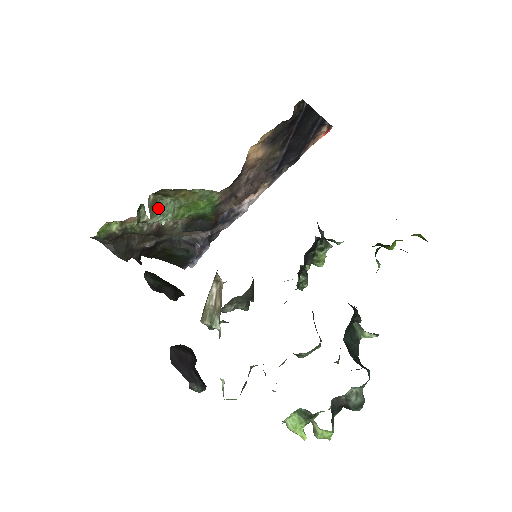
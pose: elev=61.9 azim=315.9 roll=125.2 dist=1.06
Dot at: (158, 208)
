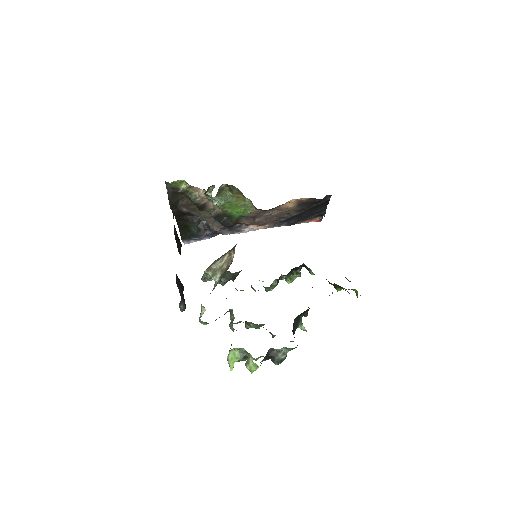
Dot at: (221, 194)
